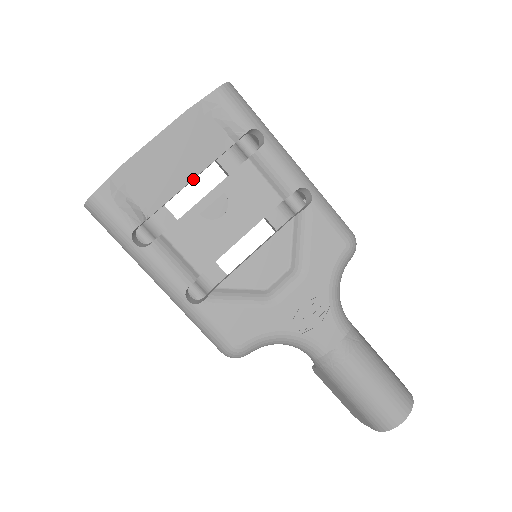
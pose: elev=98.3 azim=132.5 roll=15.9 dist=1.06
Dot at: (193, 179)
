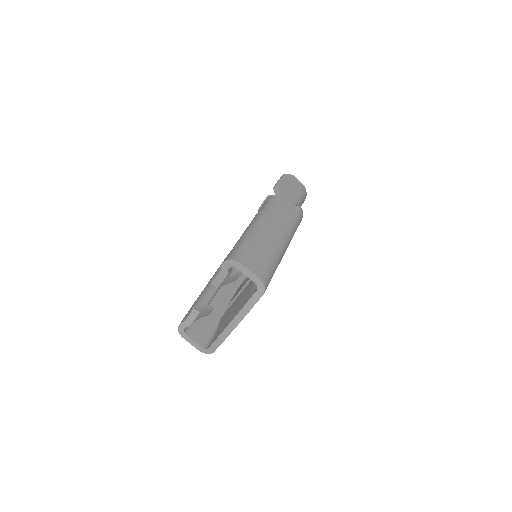
Dot at: occluded
